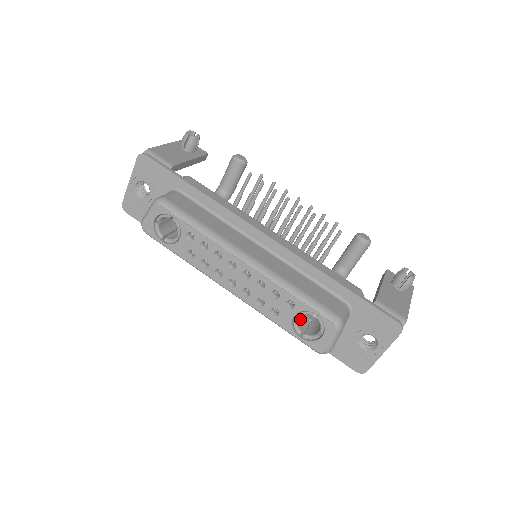
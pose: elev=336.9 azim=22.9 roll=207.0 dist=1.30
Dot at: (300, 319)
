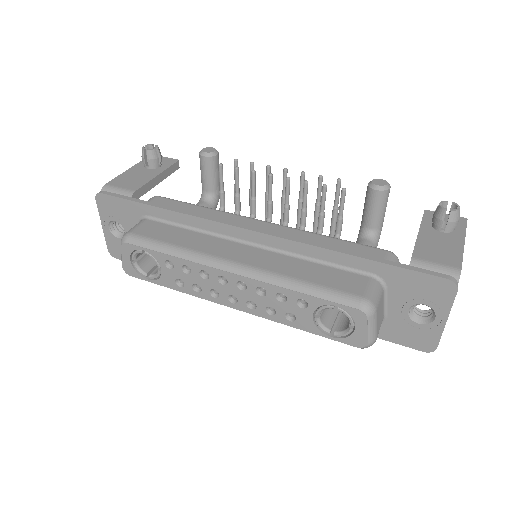
Dot at: (325, 314)
